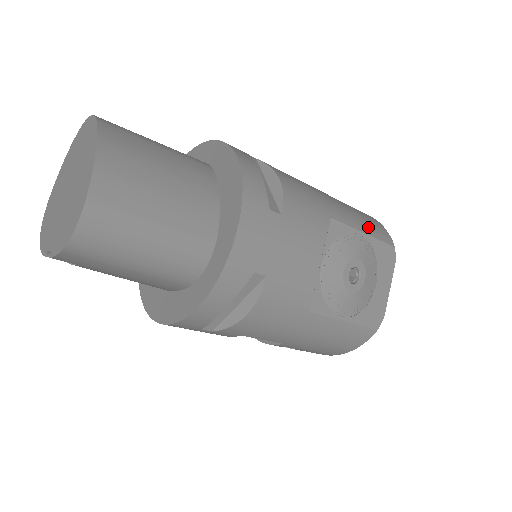
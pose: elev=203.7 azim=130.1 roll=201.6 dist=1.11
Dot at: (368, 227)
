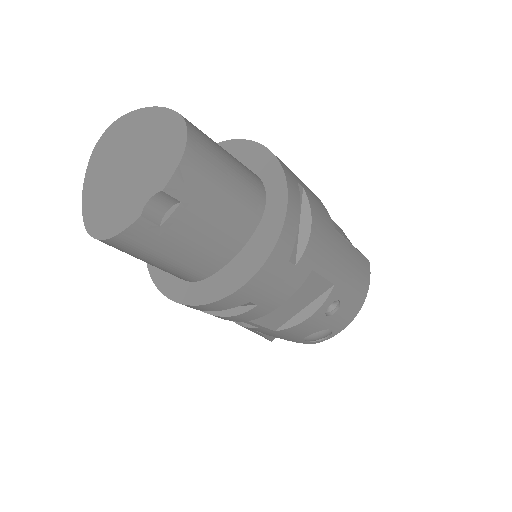
Dot at: occluded
